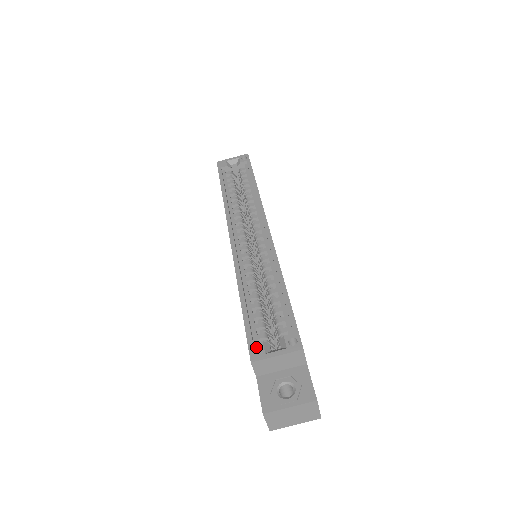
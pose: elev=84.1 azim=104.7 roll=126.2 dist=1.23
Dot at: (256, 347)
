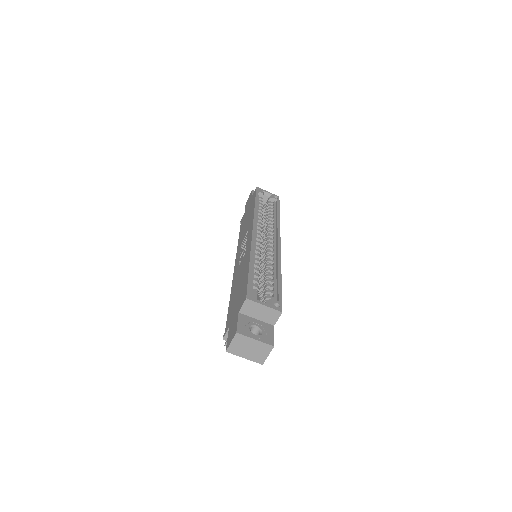
Dot at: (252, 293)
